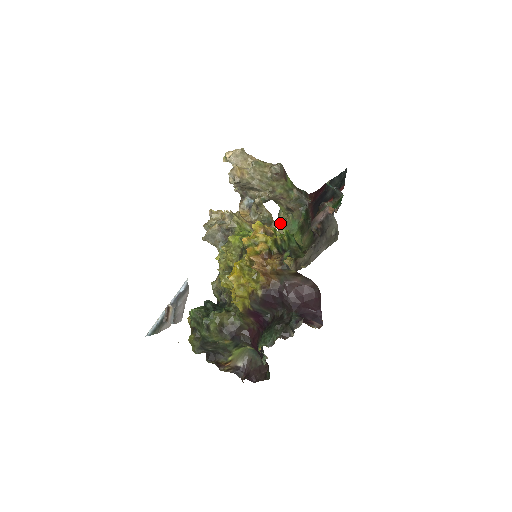
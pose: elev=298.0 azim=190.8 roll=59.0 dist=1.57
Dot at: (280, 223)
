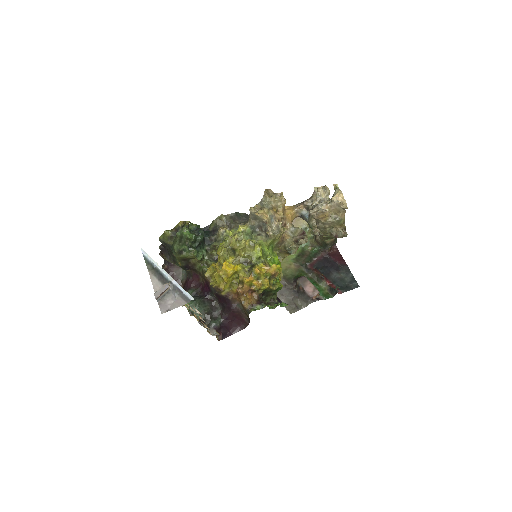
Dot at: occluded
